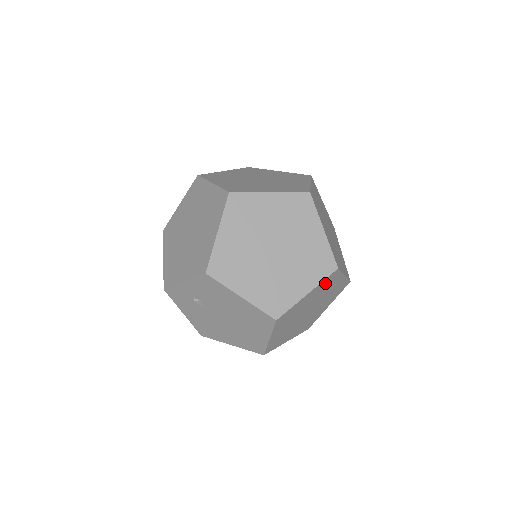
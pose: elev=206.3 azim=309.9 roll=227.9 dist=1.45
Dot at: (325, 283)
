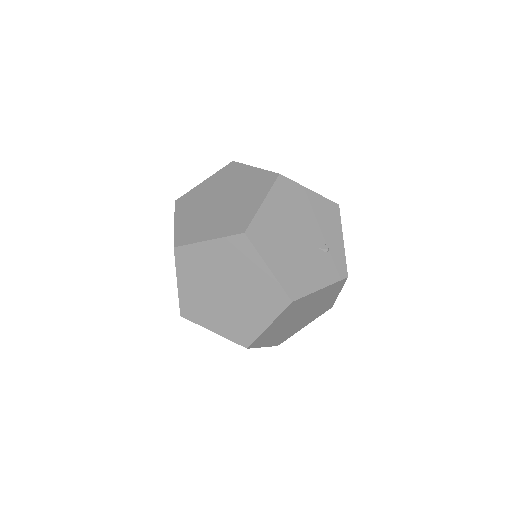
Dot at: occluded
